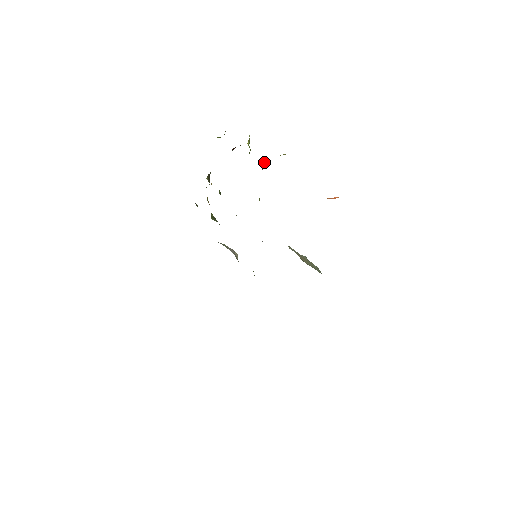
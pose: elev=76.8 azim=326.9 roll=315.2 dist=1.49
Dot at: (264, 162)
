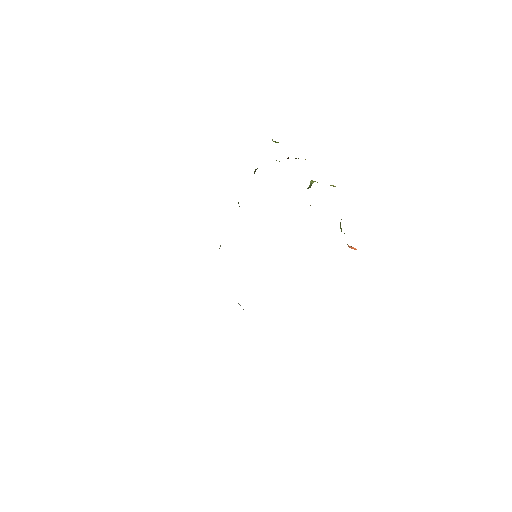
Dot at: (312, 183)
